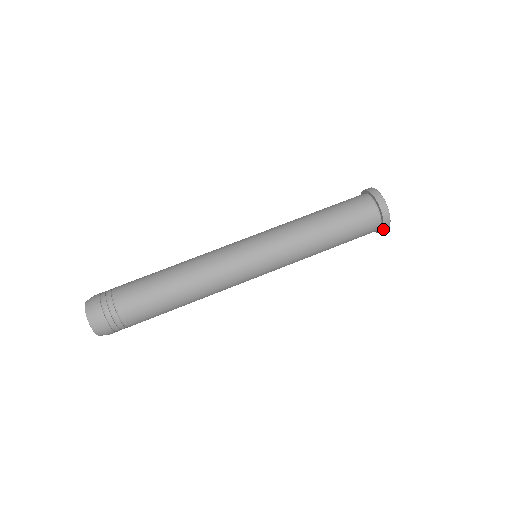
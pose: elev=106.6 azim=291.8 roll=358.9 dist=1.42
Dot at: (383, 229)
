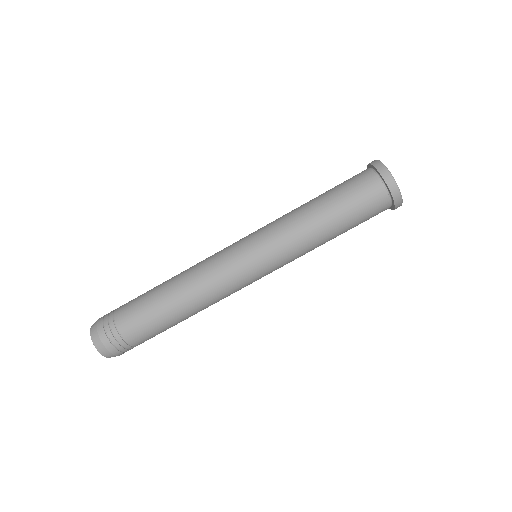
Dot at: (393, 199)
